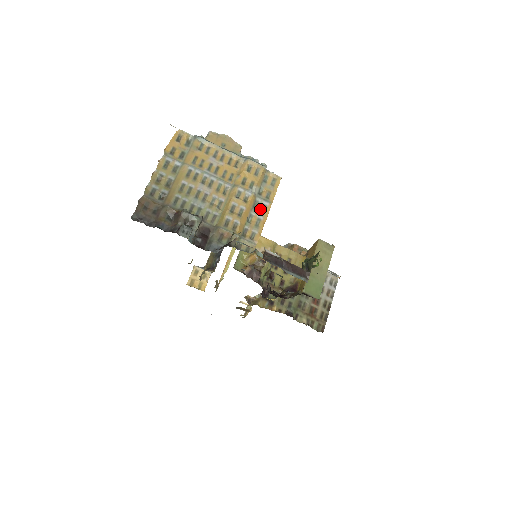
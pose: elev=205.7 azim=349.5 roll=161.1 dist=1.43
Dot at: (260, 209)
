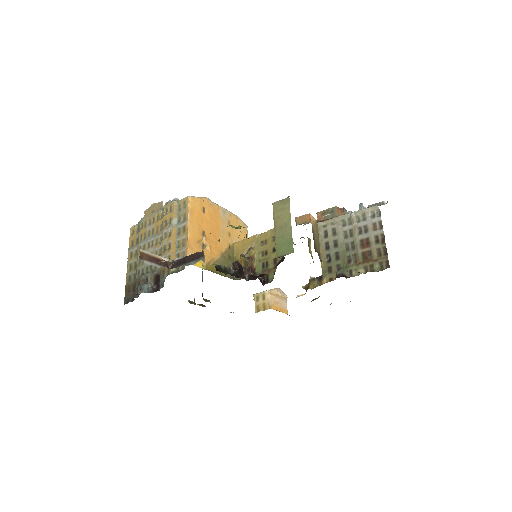
Dot at: (182, 232)
